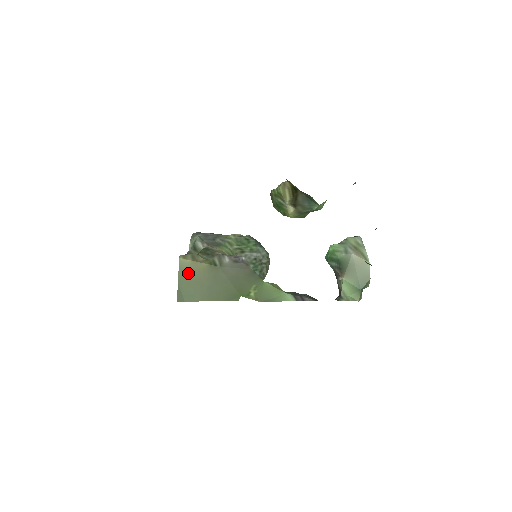
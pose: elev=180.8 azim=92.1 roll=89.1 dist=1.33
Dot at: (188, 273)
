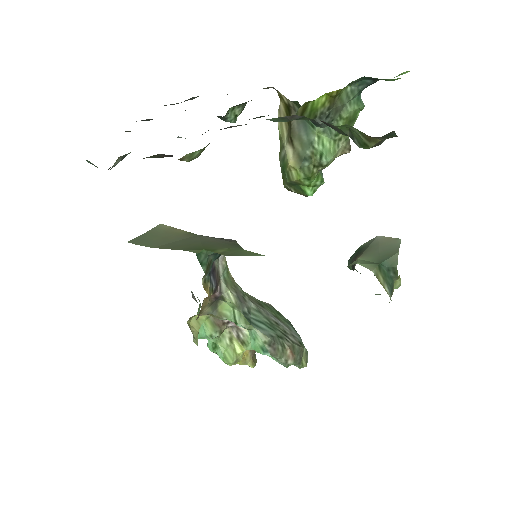
Dot at: (160, 232)
